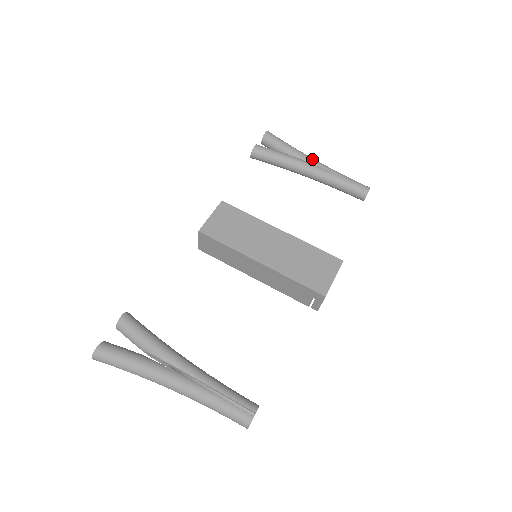
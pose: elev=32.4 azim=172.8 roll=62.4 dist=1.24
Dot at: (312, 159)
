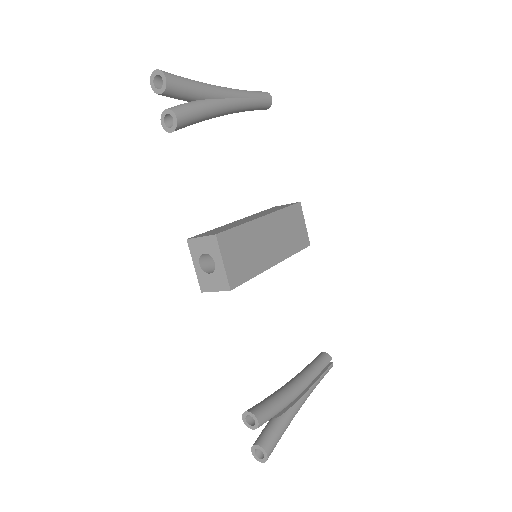
Dot at: (224, 91)
